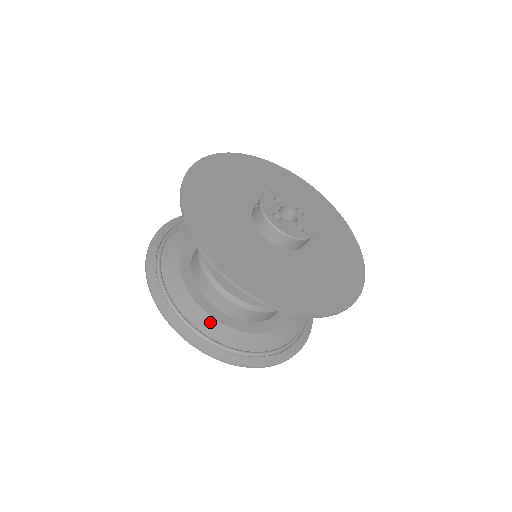
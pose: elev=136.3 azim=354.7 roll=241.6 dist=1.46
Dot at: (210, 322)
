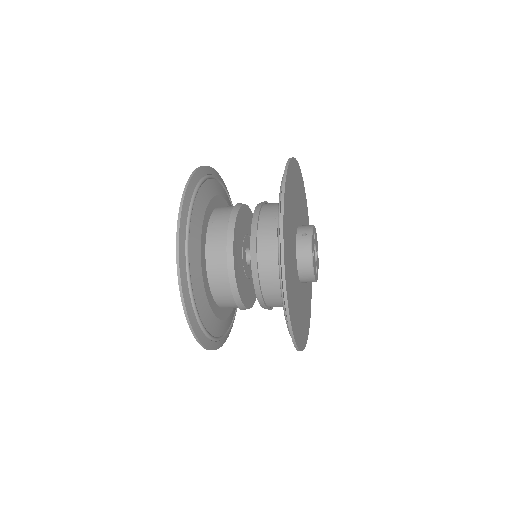
Dot at: (204, 299)
